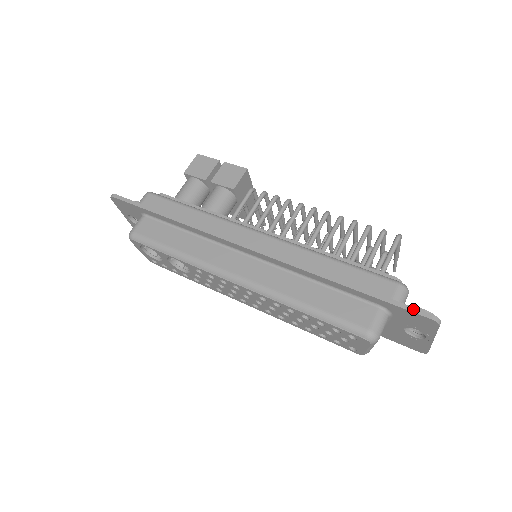
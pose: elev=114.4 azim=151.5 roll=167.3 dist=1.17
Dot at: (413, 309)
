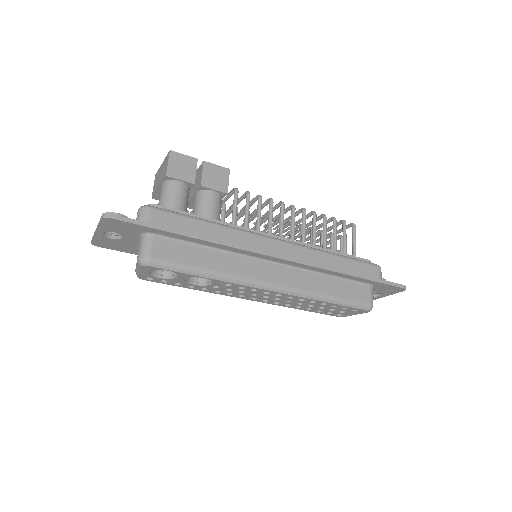
Dot at: (394, 284)
